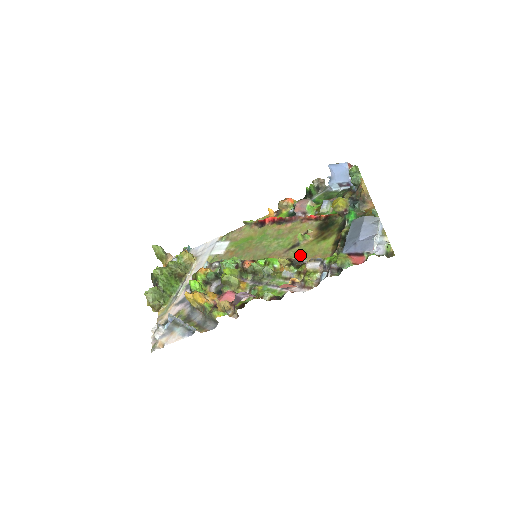
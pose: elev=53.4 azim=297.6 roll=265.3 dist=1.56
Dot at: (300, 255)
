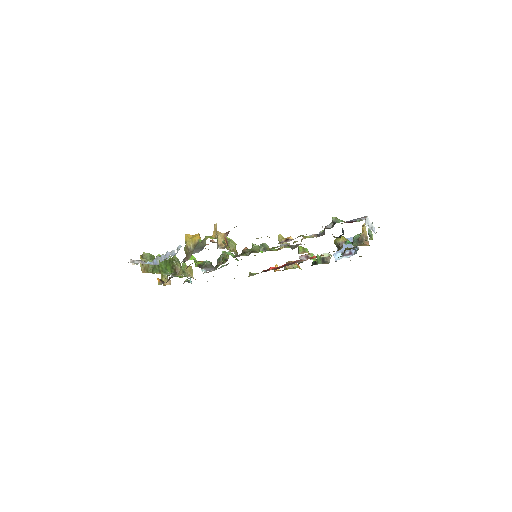
Dot at: occluded
